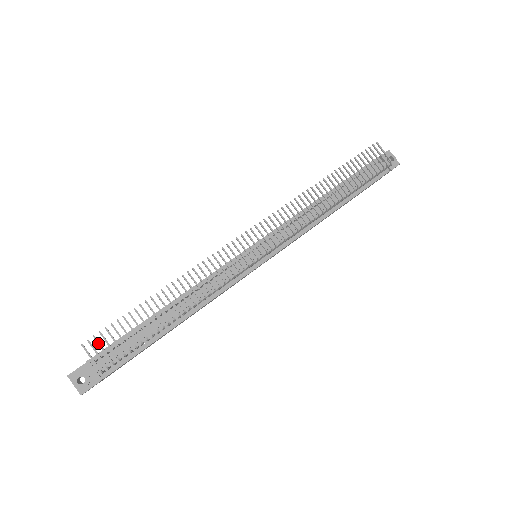
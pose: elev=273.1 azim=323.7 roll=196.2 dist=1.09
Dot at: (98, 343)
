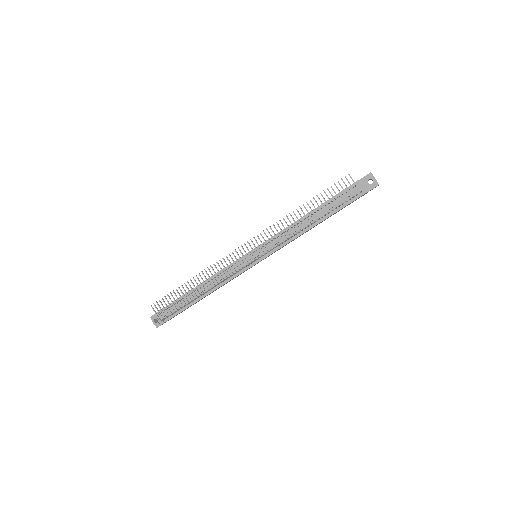
Dot at: occluded
